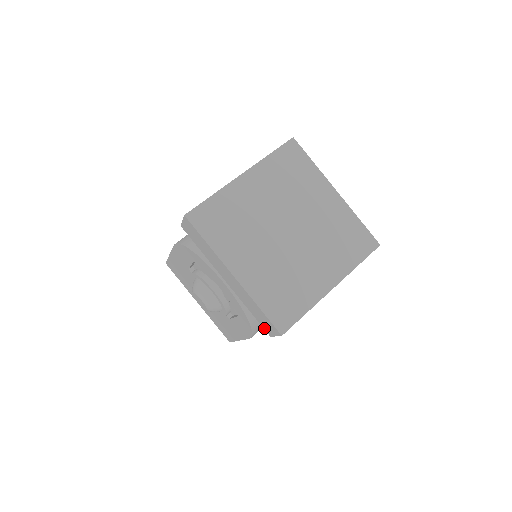
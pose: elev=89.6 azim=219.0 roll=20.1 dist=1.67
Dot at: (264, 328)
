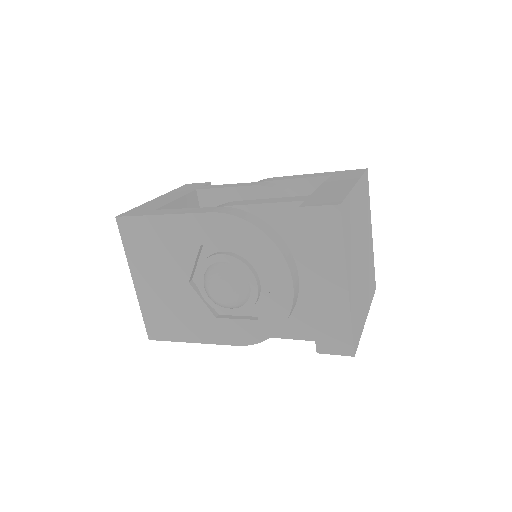
Dot at: (318, 343)
